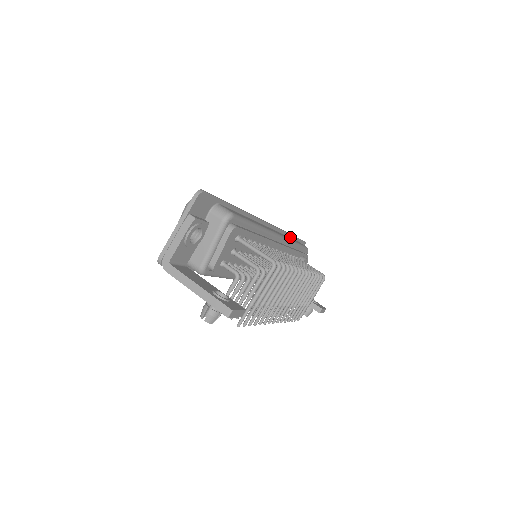
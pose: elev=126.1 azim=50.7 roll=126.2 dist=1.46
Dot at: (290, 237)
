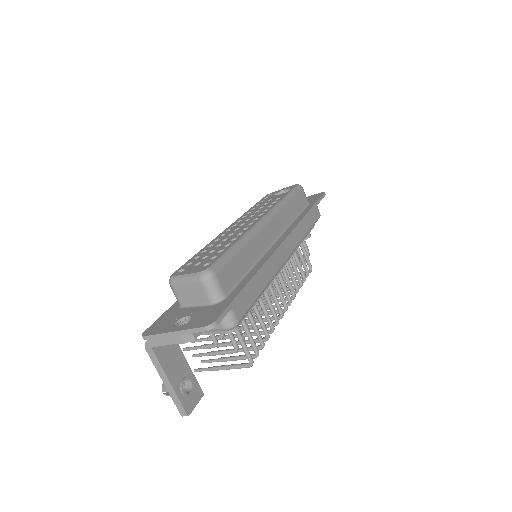
Dot at: occluded
